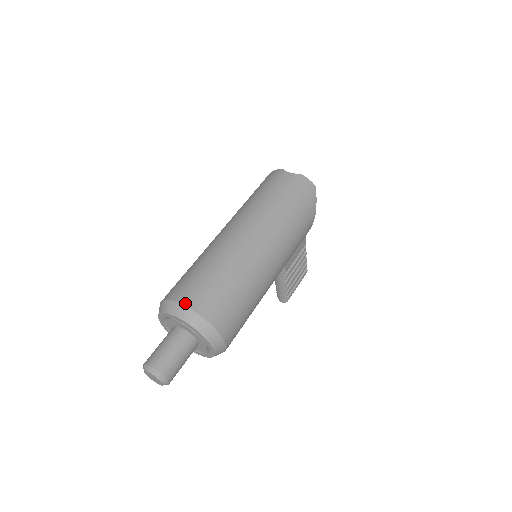
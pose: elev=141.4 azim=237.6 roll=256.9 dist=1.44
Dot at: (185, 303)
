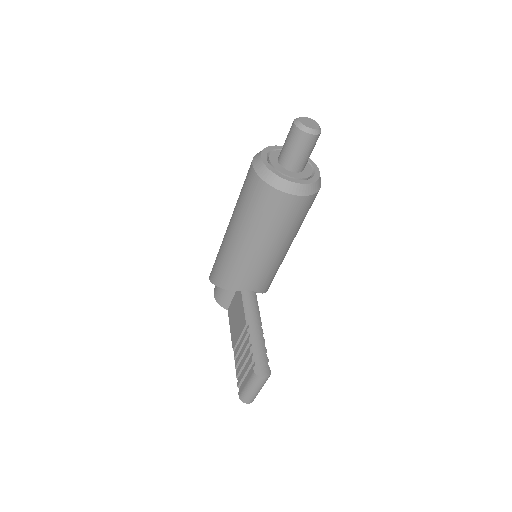
Dot at: occluded
